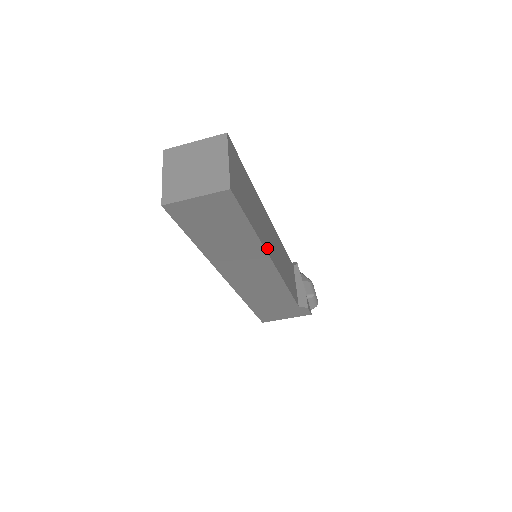
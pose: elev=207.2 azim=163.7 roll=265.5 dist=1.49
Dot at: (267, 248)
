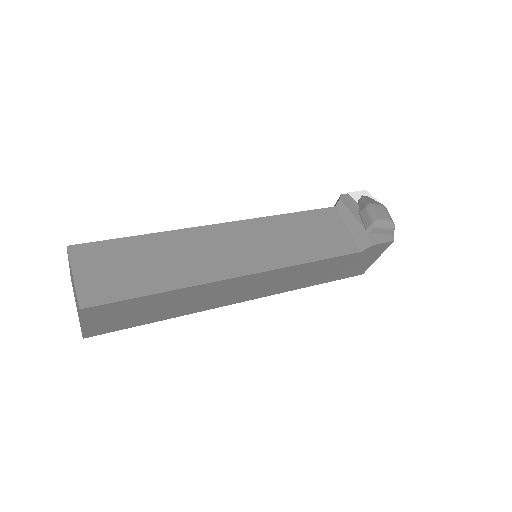
Dot at: (216, 275)
